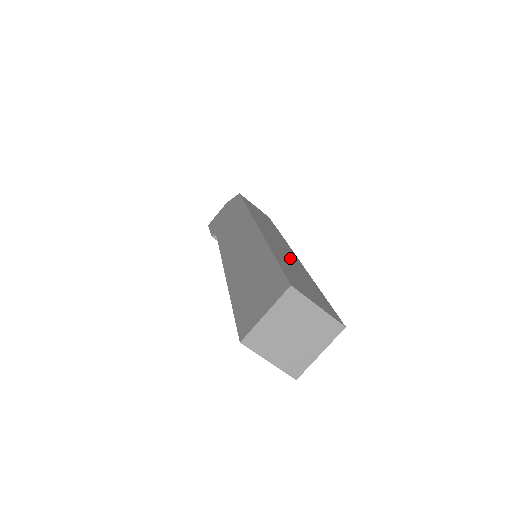
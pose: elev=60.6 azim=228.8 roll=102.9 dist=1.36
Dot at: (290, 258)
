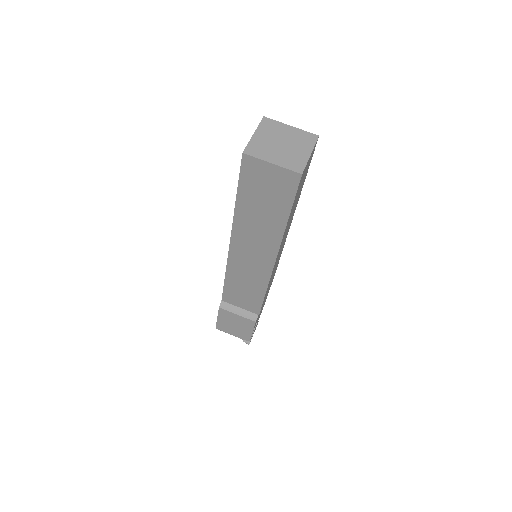
Dot at: occluded
